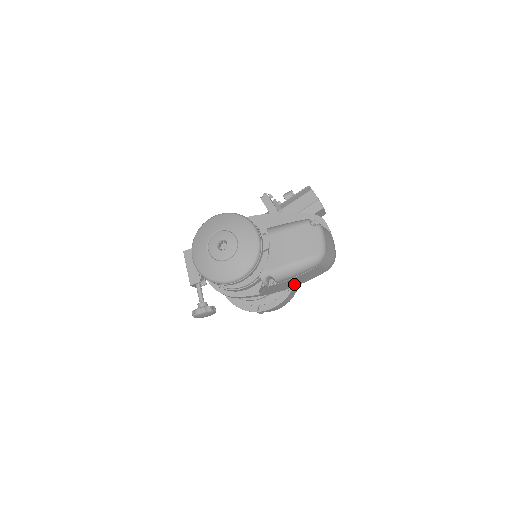
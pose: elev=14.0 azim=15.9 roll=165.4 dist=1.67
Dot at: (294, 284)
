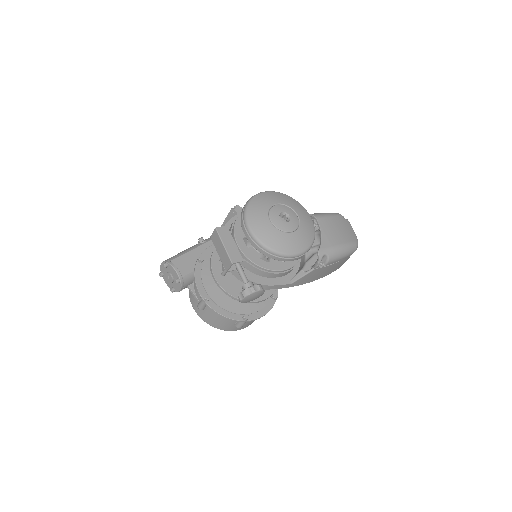
Dot at: (320, 275)
